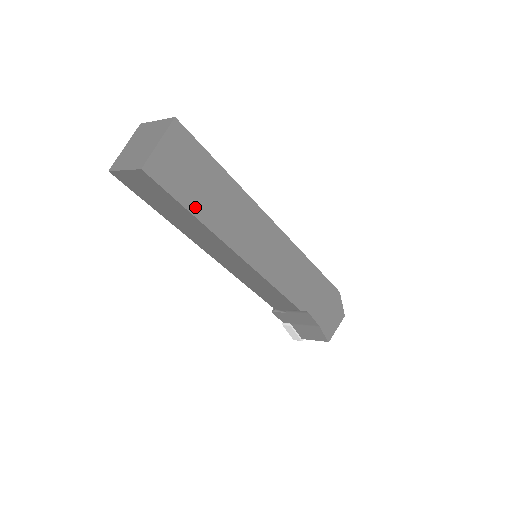
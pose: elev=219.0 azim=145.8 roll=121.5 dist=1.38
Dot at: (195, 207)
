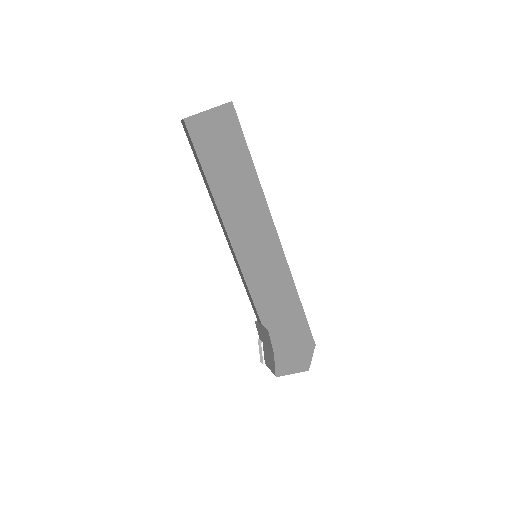
Dot at: (210, 172)
